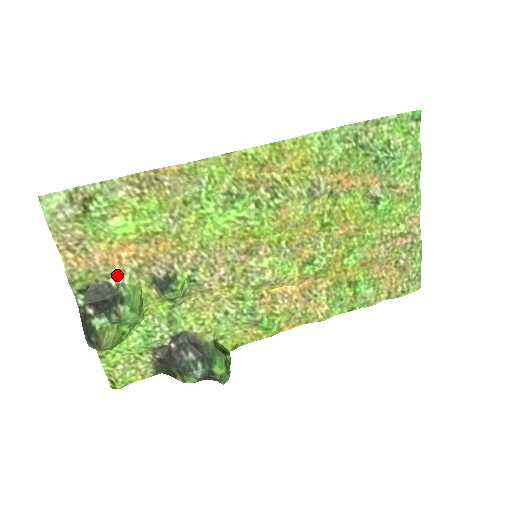
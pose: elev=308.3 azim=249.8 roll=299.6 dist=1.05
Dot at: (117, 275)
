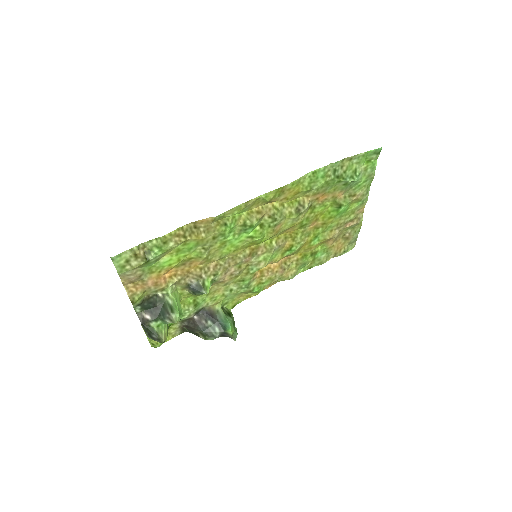
Dot at: (163, 289)
